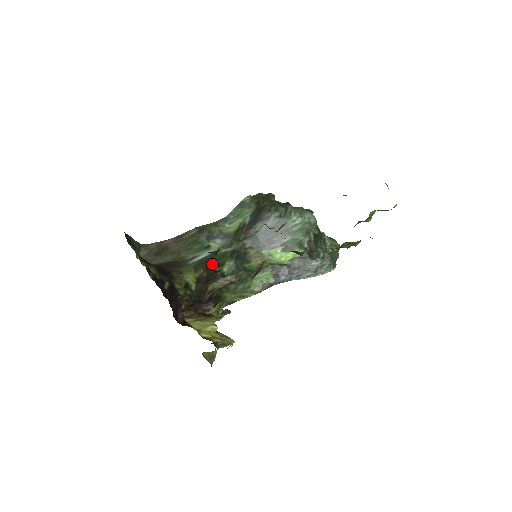
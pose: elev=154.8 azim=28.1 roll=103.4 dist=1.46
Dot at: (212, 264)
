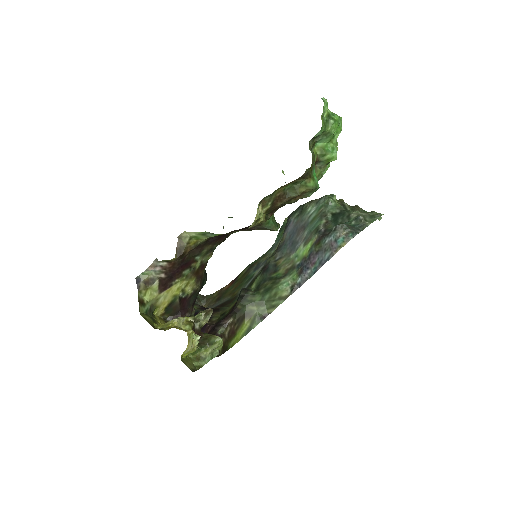
Dot at: (248, 287)
